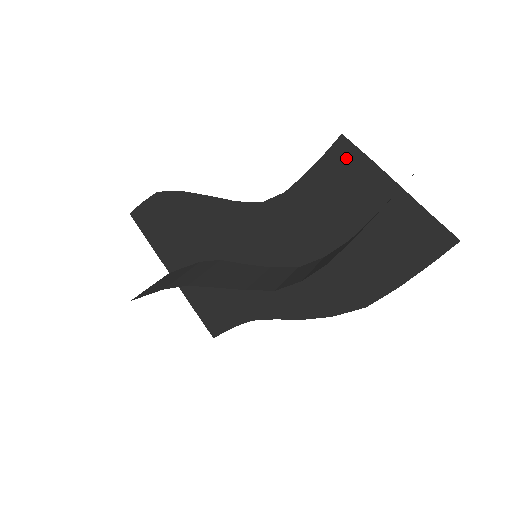
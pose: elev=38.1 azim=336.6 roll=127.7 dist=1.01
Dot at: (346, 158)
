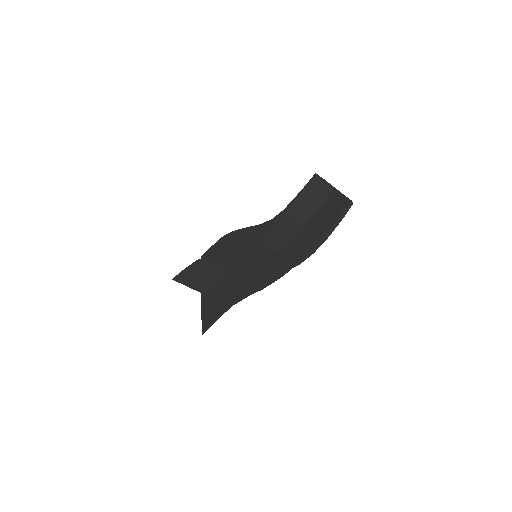
Dot at: occluded
